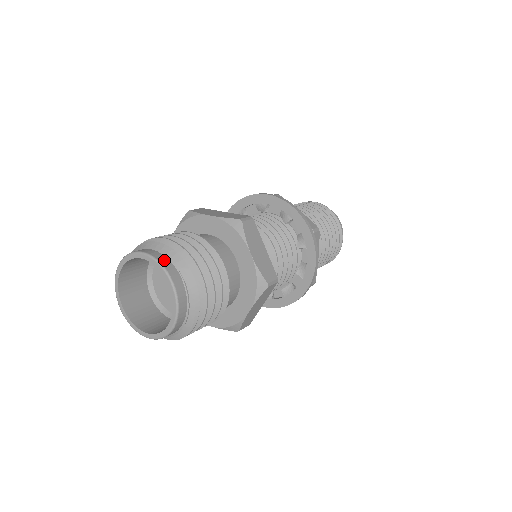
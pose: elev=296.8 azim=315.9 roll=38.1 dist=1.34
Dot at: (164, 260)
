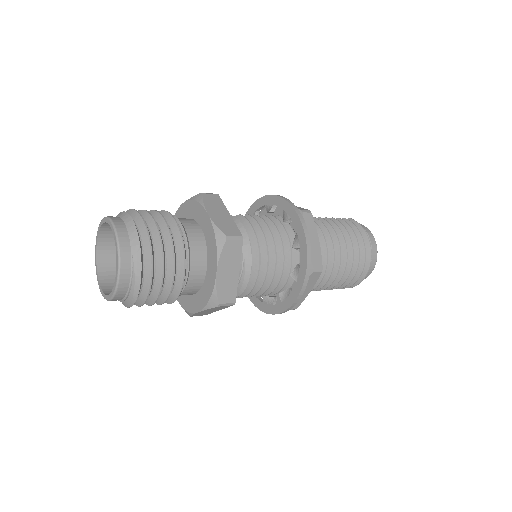
Dot at: (125, 245)
